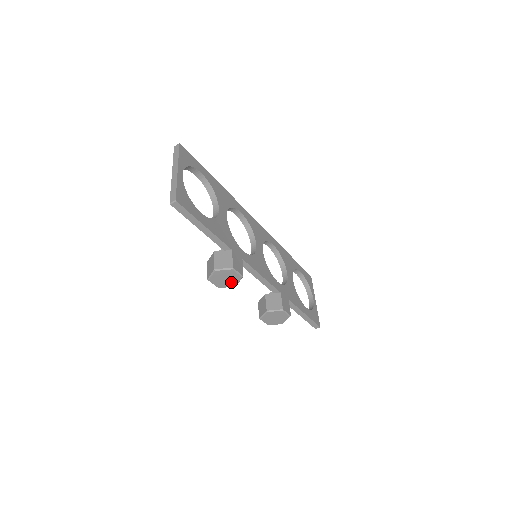
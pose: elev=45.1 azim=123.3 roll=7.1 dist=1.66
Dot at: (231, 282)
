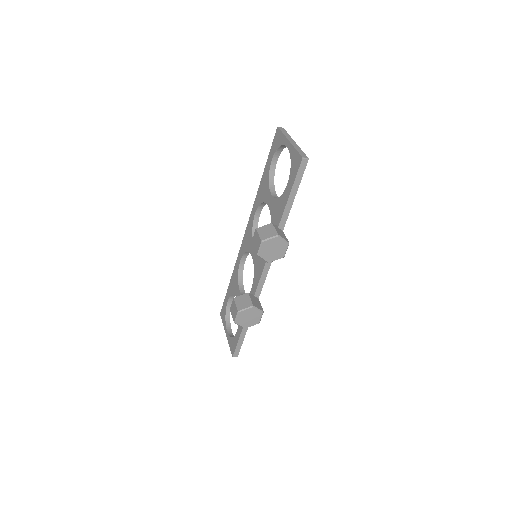
Dot at: (272, 256)
